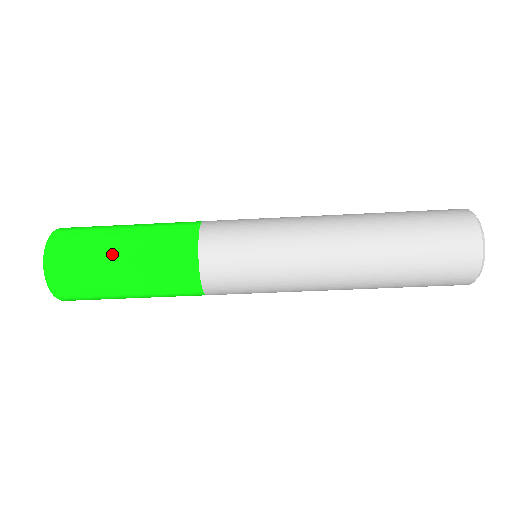
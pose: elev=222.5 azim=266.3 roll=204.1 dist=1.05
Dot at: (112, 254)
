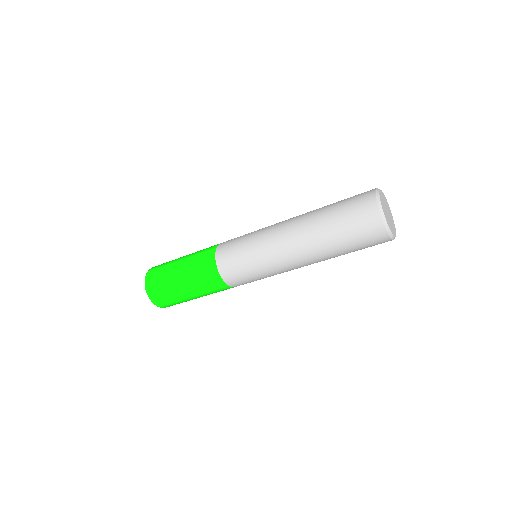
Dot at: (181, 291)
